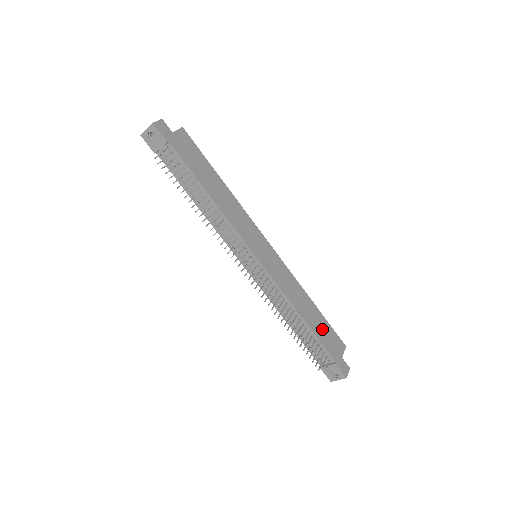
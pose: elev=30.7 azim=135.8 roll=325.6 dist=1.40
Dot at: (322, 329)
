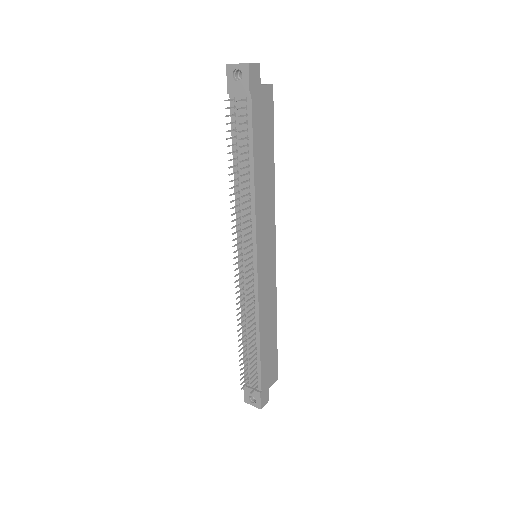
Dot at: (269, 355)
